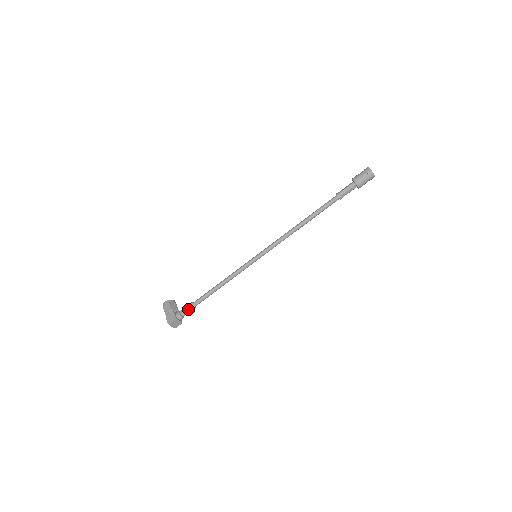
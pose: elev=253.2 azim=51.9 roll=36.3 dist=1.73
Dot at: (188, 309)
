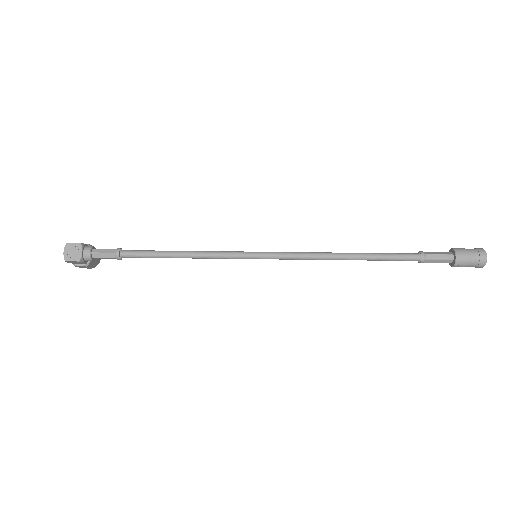
Dot at: (109, 249)
